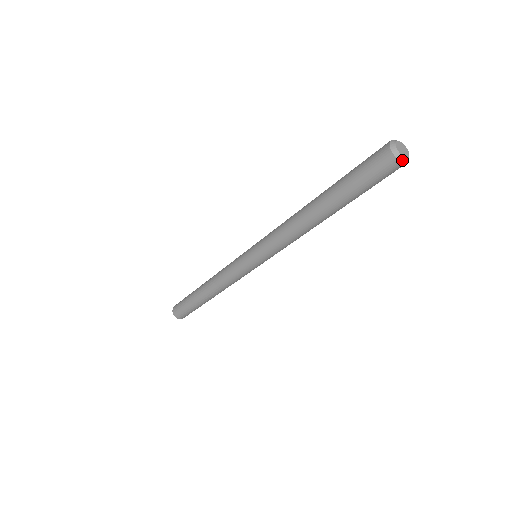
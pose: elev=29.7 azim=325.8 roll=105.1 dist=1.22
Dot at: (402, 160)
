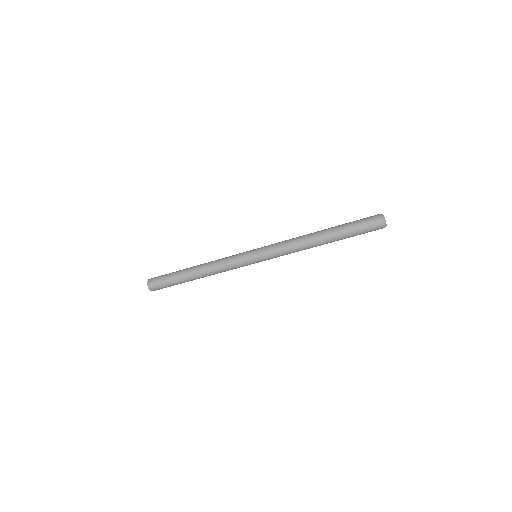
Dot at: (384, 221)
